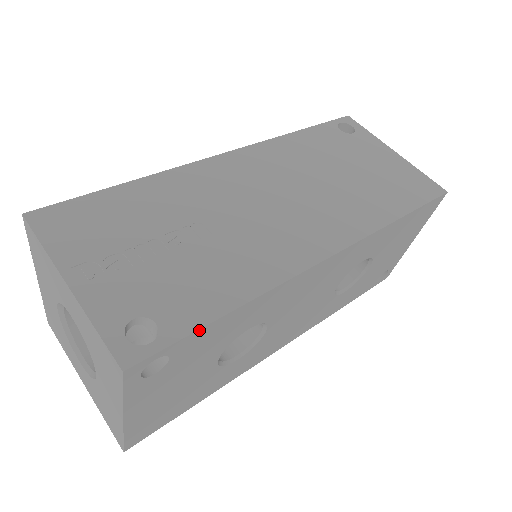
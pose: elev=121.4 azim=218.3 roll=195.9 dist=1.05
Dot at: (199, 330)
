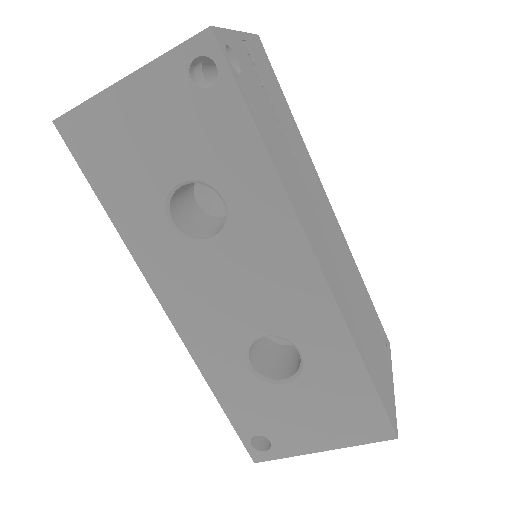
Dot at: (245, 106)
